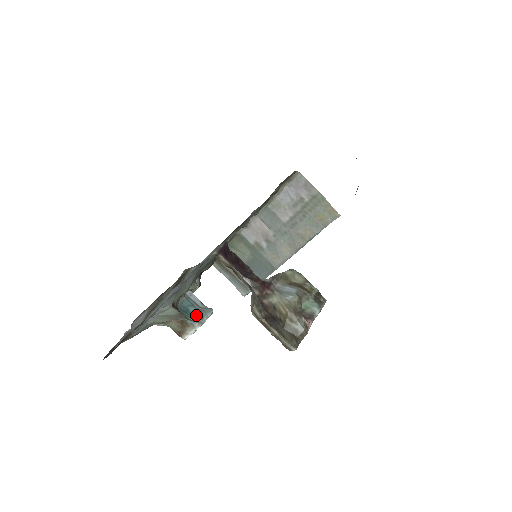
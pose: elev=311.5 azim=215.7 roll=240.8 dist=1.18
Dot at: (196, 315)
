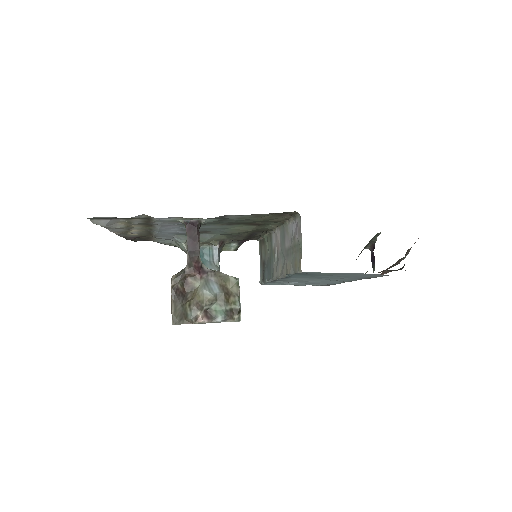
Dot at: (203, 263)
